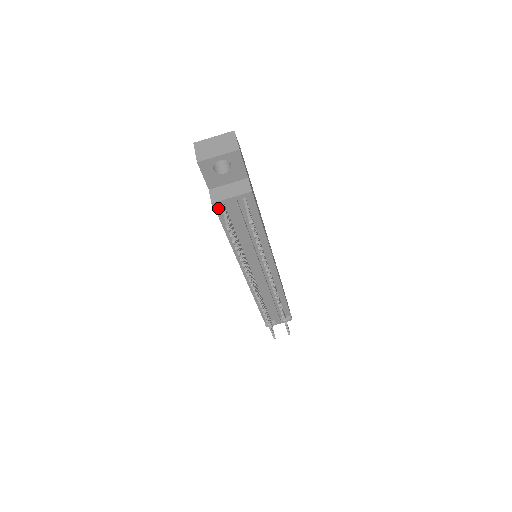
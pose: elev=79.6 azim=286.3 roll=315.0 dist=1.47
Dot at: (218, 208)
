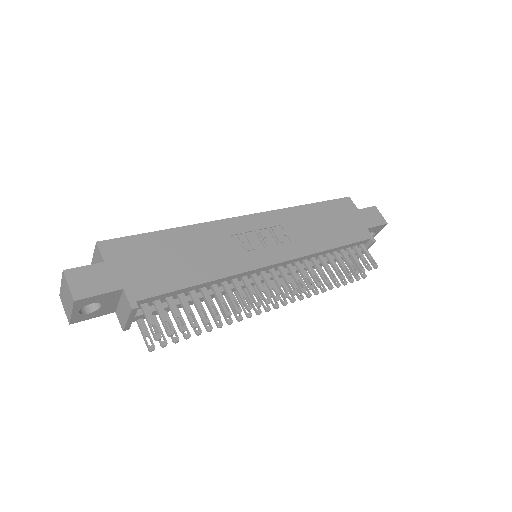
Dot at: occluded
